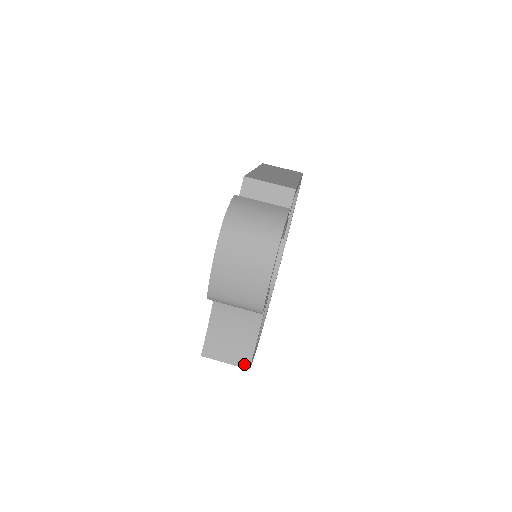
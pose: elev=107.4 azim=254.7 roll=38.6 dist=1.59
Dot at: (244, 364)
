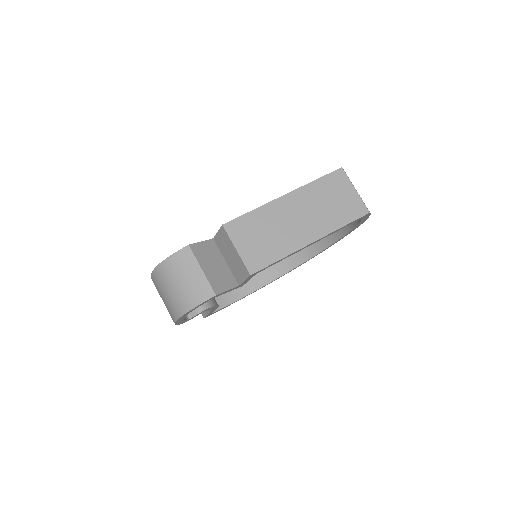
Dot at: (202, 313)
